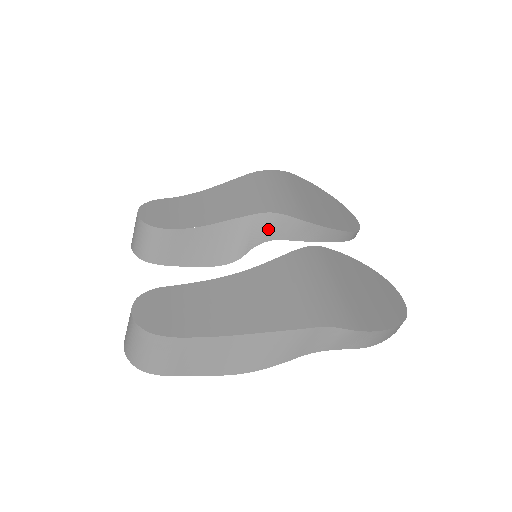
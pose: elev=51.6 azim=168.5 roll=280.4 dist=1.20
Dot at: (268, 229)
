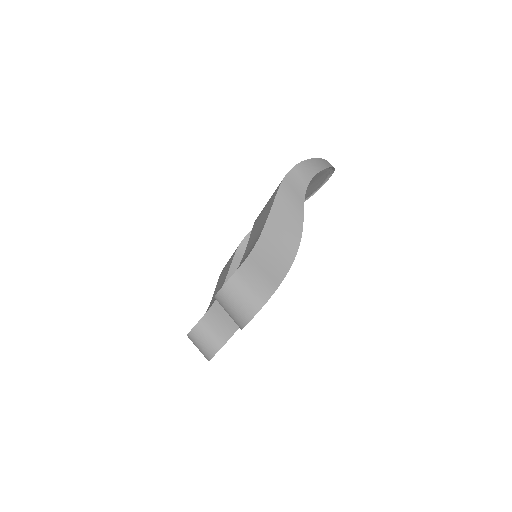
Dot at: occluded
